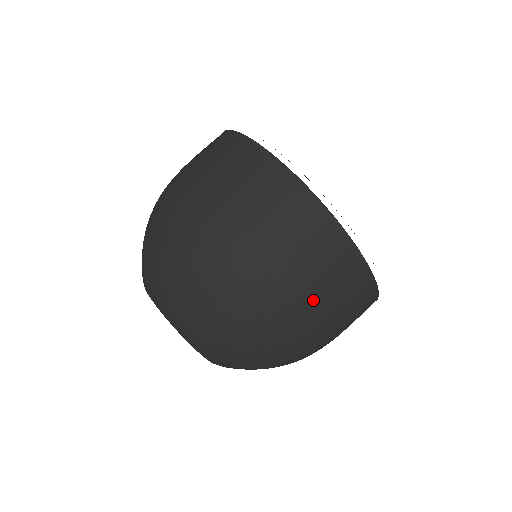
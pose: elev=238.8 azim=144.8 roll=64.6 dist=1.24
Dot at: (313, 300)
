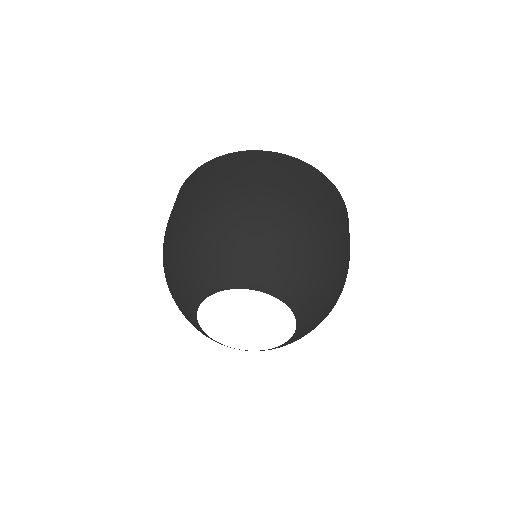
Dot at: (302, 190)
